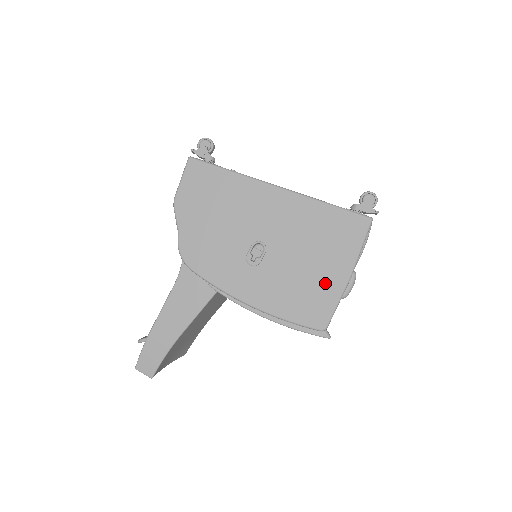
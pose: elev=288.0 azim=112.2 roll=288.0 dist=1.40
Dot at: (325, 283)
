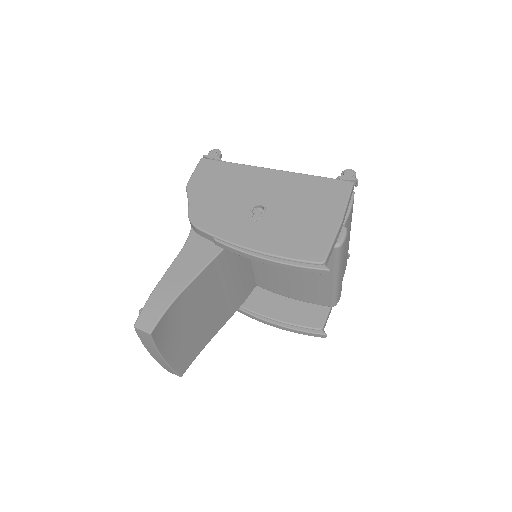
Dot at: (319, 227)
